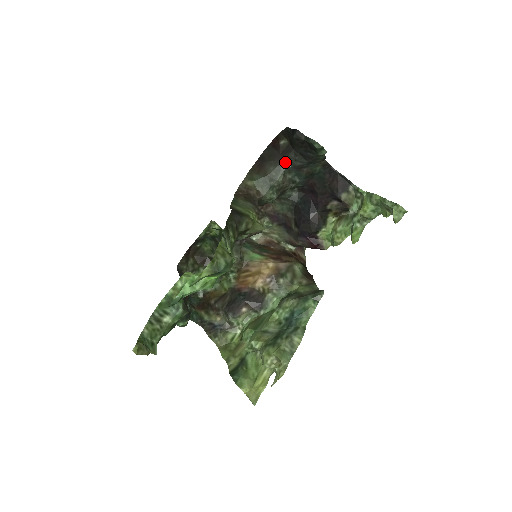
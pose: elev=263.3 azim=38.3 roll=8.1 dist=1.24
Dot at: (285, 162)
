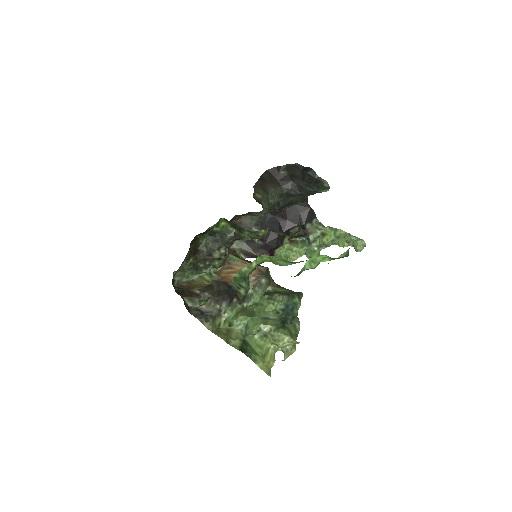
Dot at: (282, 188)
